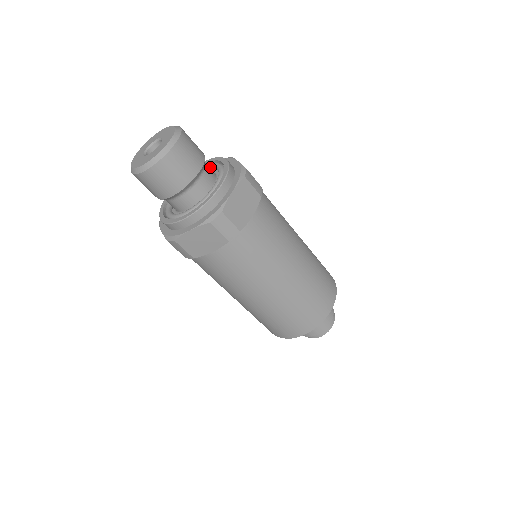
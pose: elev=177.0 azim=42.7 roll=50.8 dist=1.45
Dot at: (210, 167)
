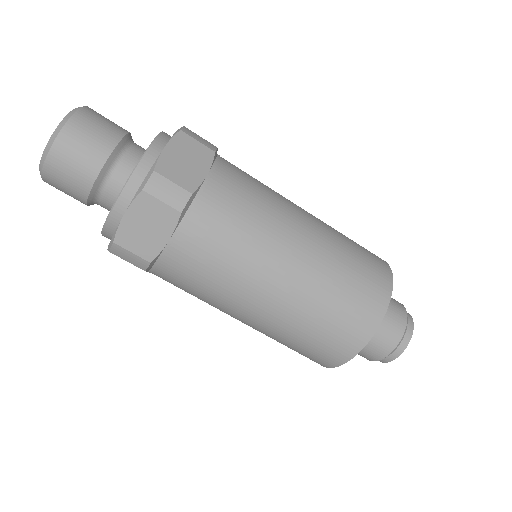
Dot at: occluded
